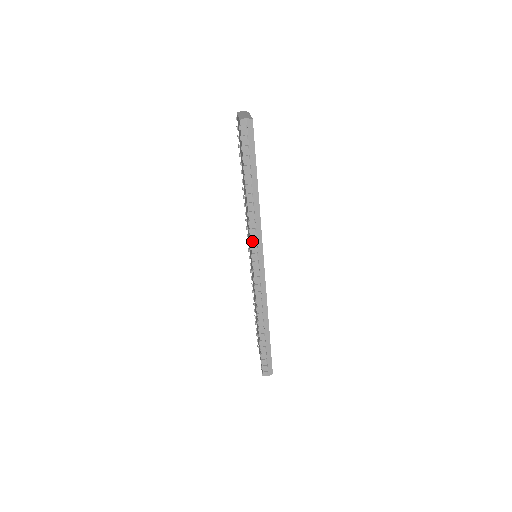
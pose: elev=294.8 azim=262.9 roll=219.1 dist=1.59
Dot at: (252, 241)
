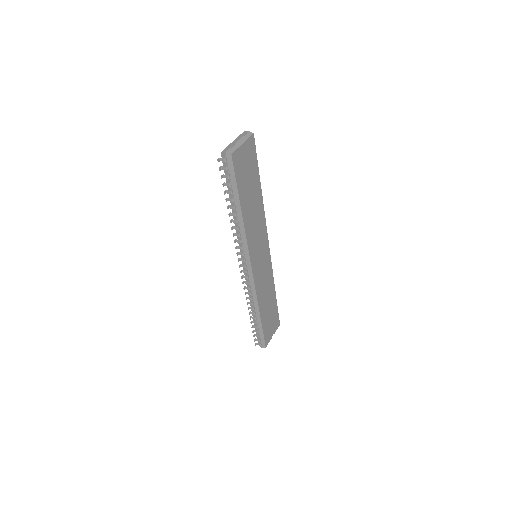
Dot at: (240, 249)
